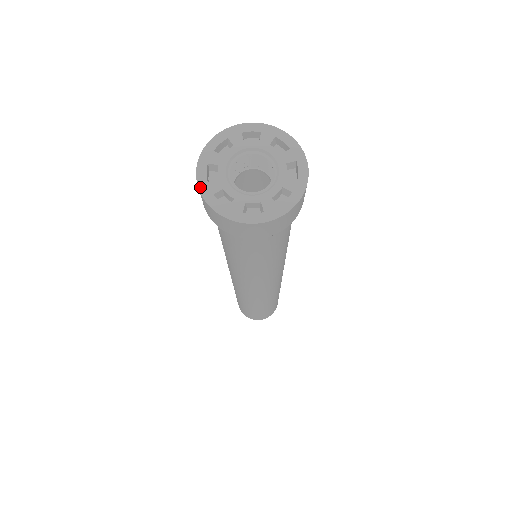
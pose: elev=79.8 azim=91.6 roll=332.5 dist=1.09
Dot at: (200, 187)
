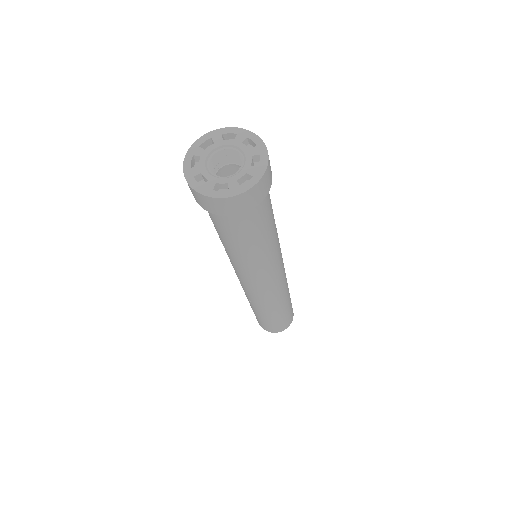
Dot at: (200, 192)
